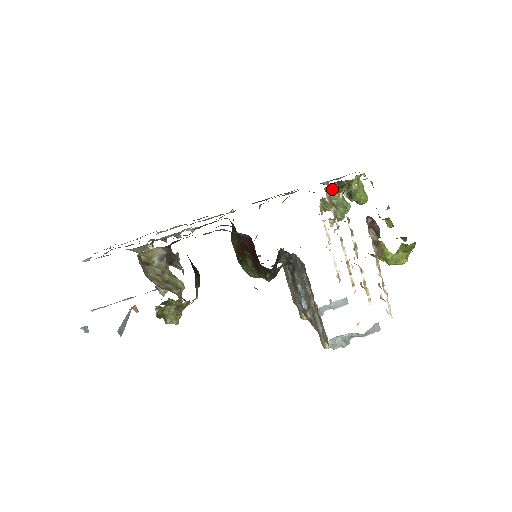
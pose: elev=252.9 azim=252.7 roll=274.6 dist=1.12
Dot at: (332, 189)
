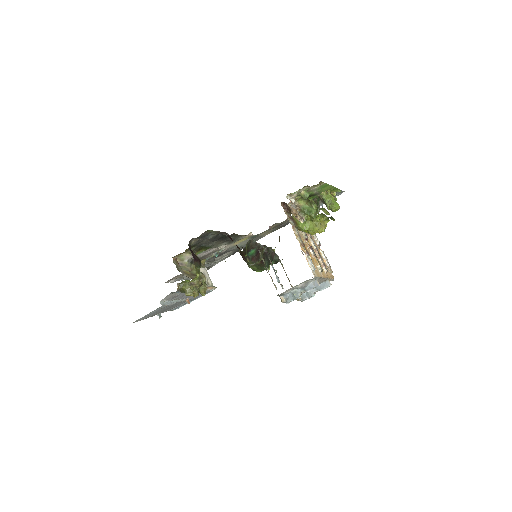
Dot at: (299, 201)
